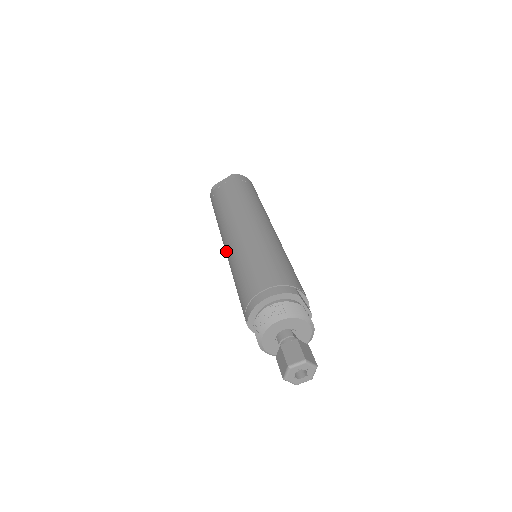
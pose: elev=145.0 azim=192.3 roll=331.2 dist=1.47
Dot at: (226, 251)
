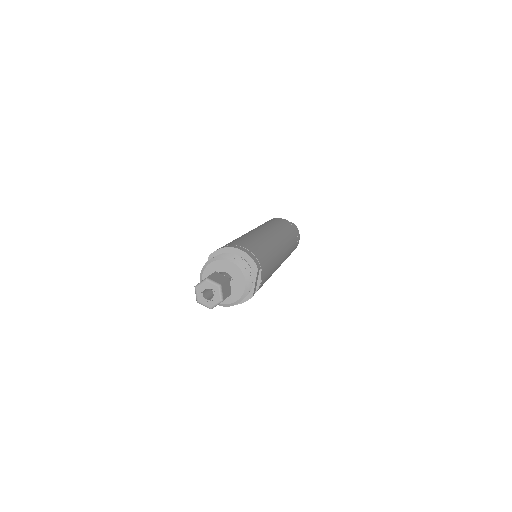
Dot at: occluded
